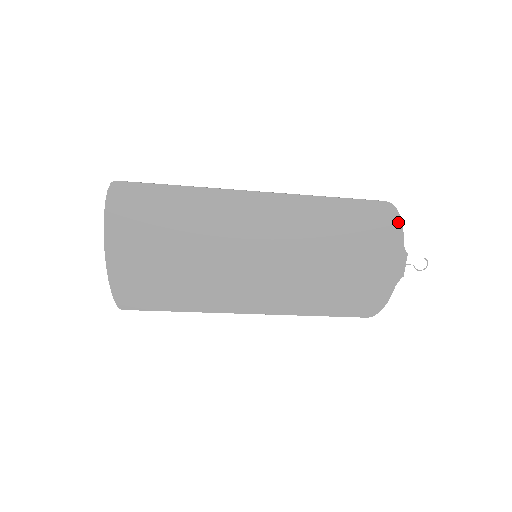
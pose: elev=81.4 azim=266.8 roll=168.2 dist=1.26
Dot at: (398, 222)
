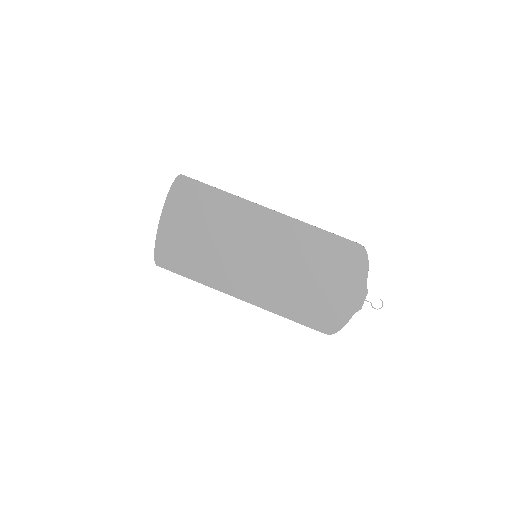
Dot at: (366, 263)
